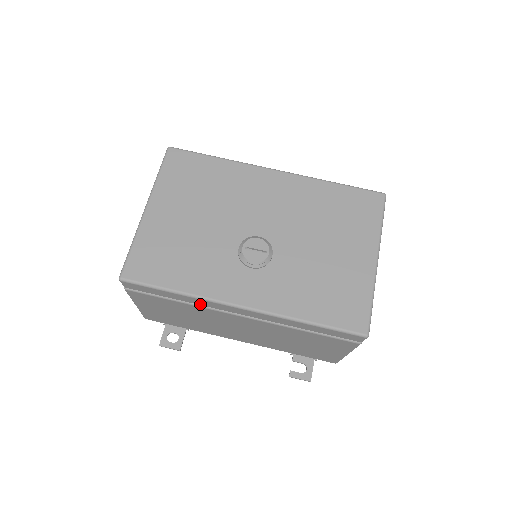
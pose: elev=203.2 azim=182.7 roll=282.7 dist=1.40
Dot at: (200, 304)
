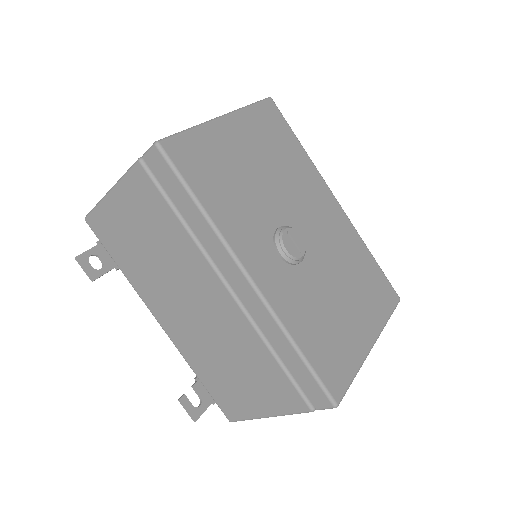
Dot at: (204, 243)
